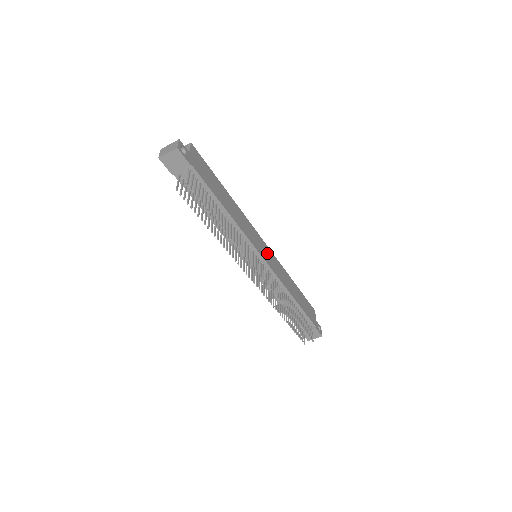
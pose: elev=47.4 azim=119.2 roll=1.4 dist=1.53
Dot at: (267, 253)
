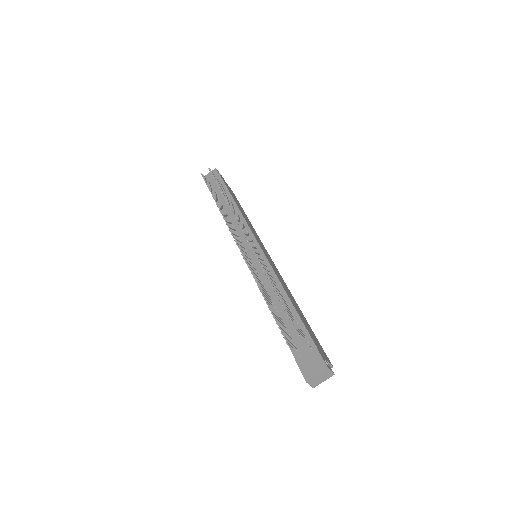
Dot at: occluded
